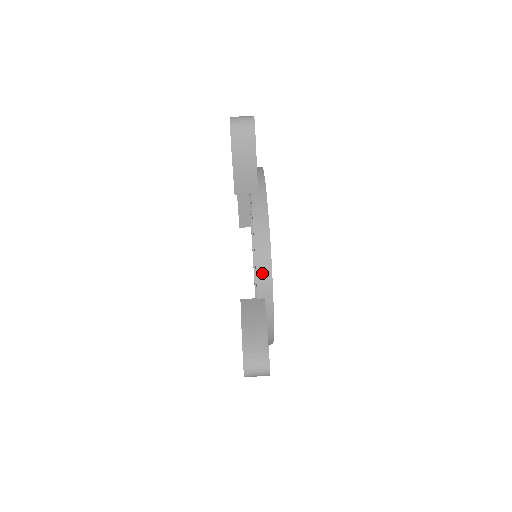
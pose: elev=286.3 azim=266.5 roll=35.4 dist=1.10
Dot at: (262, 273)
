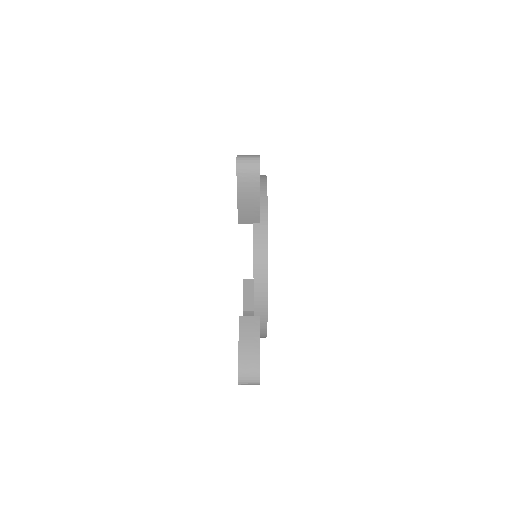
Dot at: occluded
